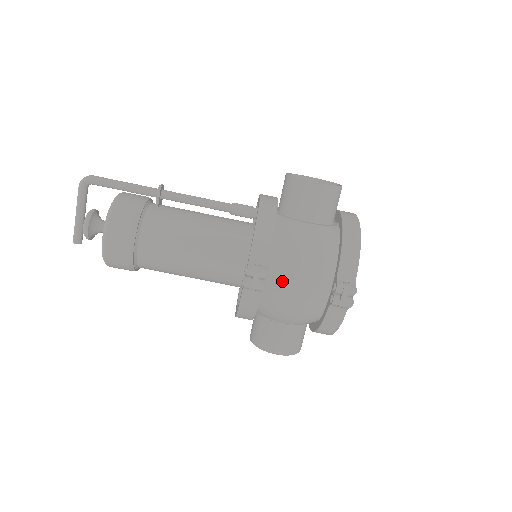
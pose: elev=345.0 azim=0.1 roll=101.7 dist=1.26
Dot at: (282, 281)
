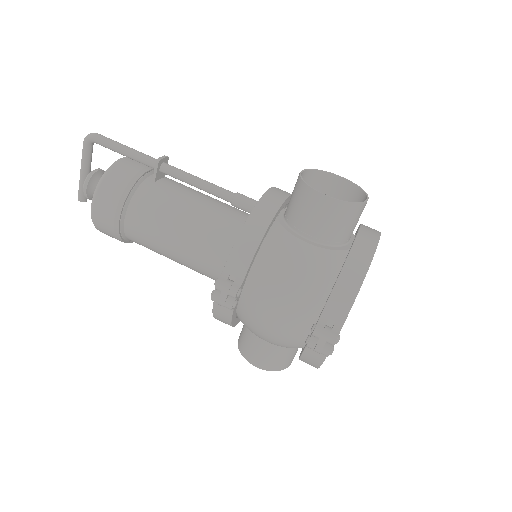
Dot at: (257, 304)
